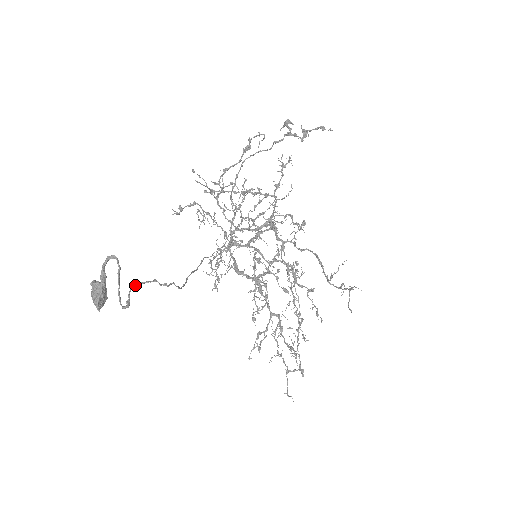
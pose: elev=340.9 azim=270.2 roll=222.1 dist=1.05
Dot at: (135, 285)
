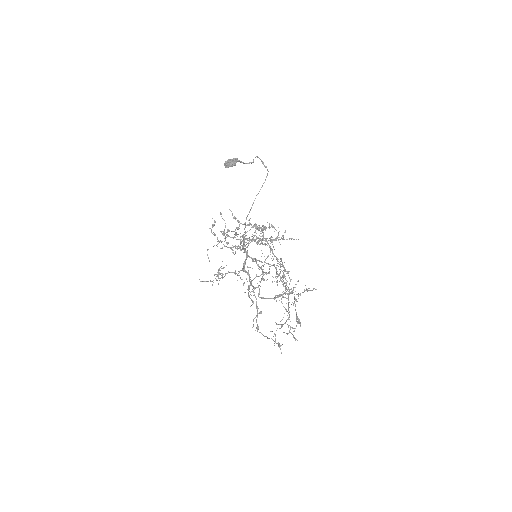
Dot at: (257, 157)
